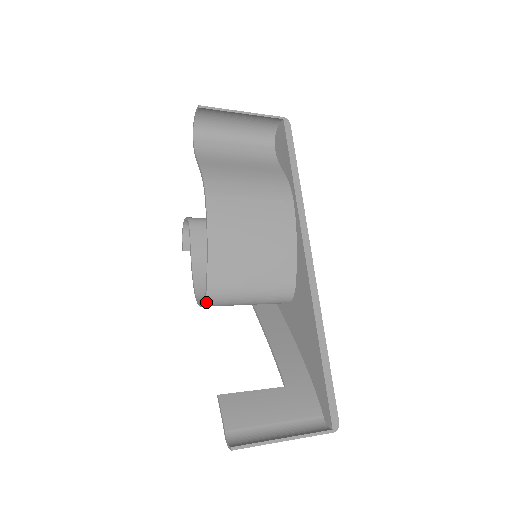
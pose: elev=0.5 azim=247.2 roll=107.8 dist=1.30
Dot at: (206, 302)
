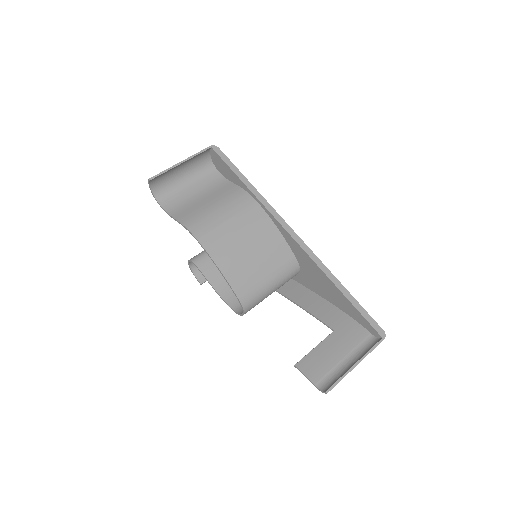
Dot at: (245, 310)
